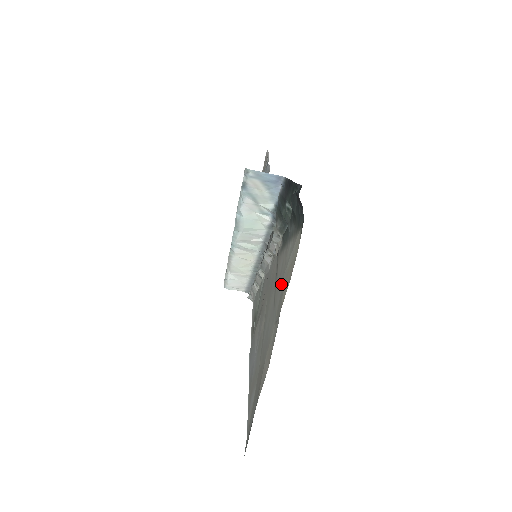
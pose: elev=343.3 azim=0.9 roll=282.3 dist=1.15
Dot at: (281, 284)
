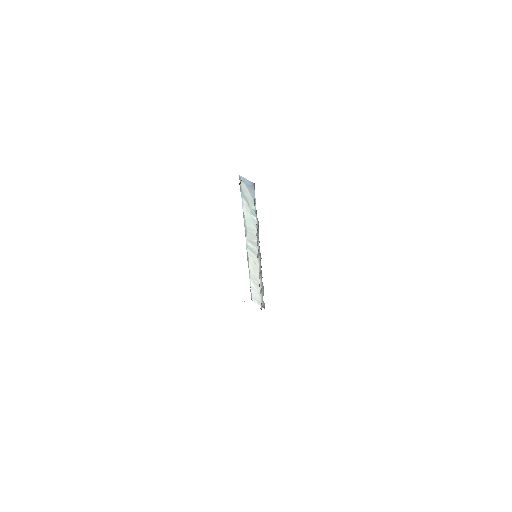
Dot at: occluded
